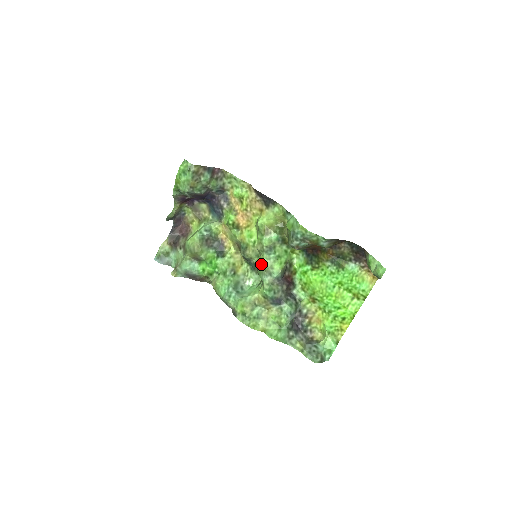
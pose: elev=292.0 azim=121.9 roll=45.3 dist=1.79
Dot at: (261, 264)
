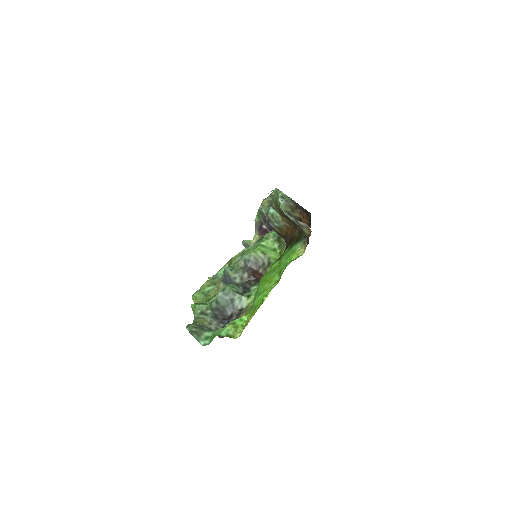
Dot at: occluded
